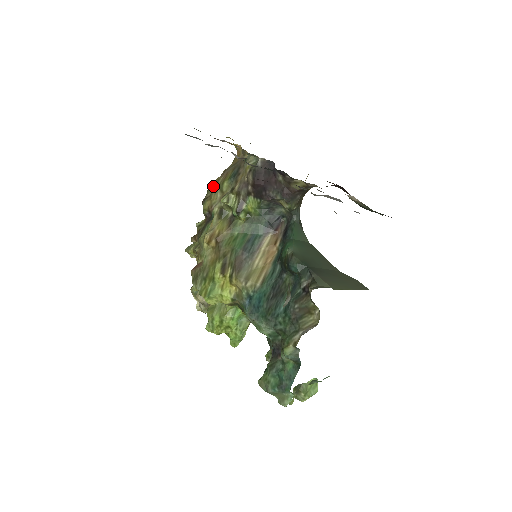
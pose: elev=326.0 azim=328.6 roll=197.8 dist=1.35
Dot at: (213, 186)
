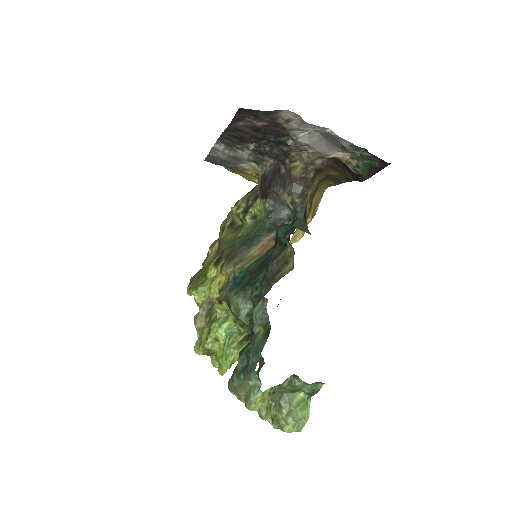
Dot at: (231, 210)
